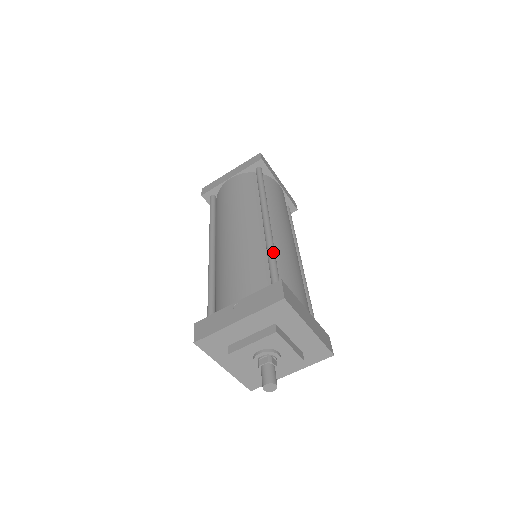
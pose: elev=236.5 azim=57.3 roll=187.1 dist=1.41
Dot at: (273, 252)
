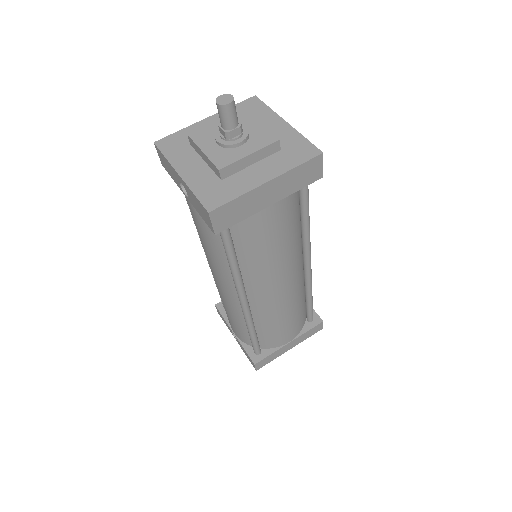
Dot at: occluded
